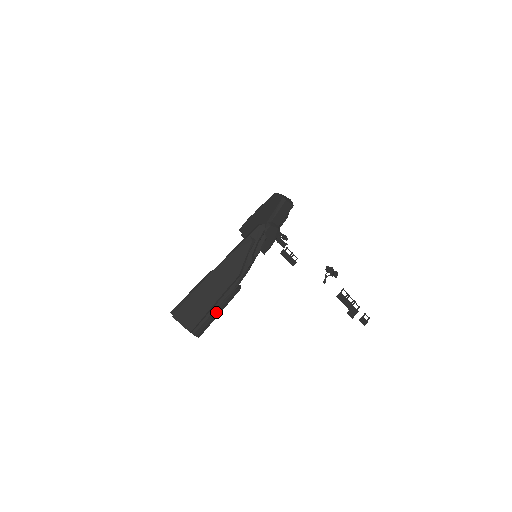
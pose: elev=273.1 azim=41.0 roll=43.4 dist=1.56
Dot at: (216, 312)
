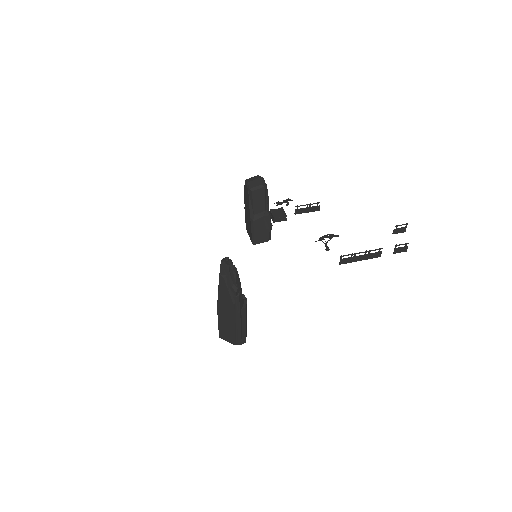
Dot at: (241, 327)
